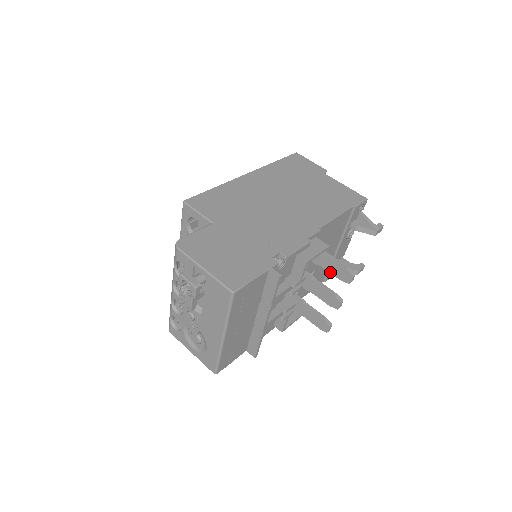
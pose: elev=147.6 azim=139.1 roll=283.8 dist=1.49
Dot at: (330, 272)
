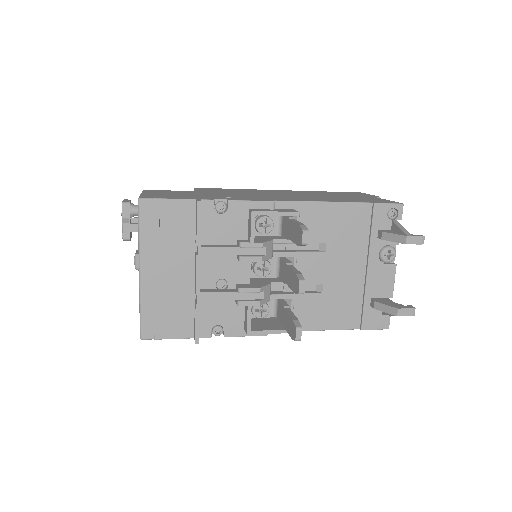
Dot at: (293, 241)
